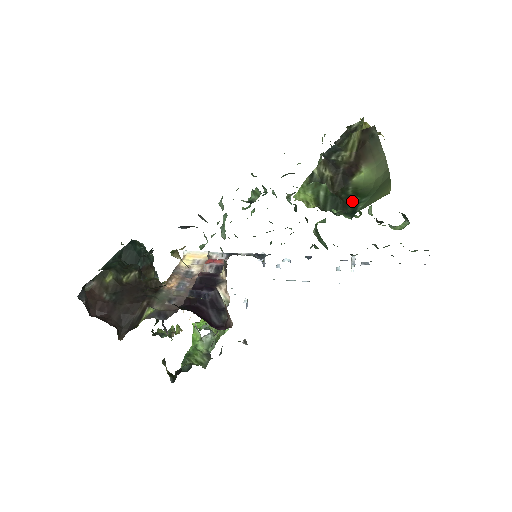
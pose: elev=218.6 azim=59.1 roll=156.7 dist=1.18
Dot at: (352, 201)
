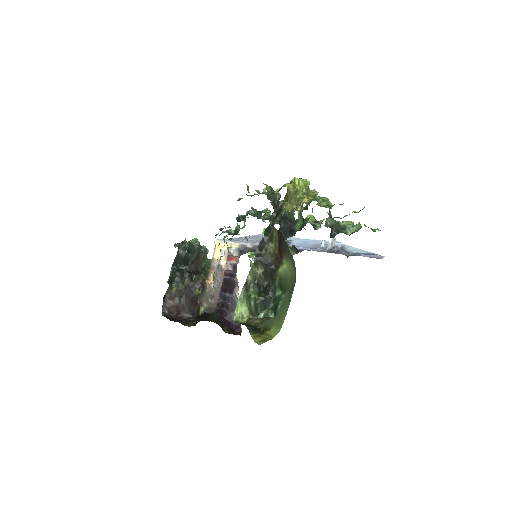
Dot at: (277, 295)
